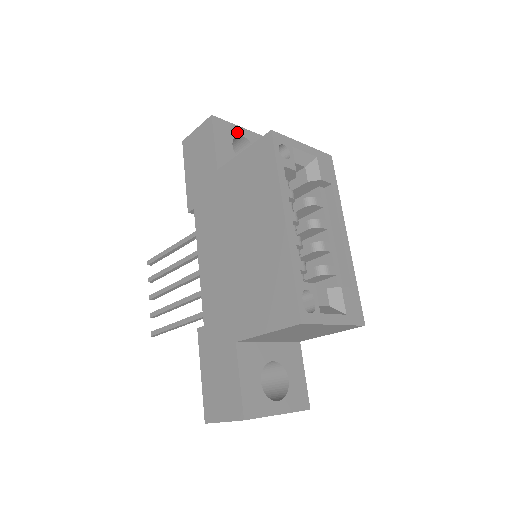
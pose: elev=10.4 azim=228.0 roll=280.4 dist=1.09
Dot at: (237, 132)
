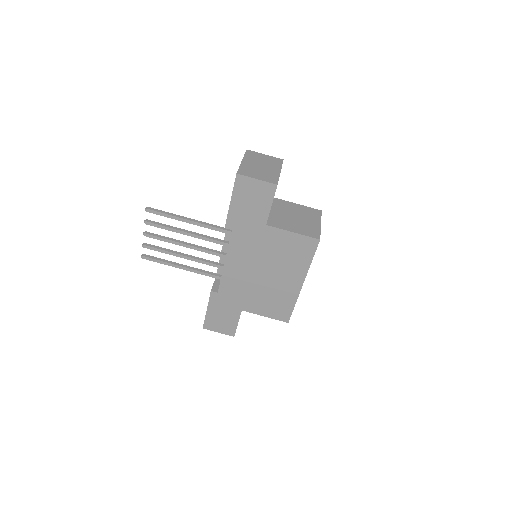
Dot at: occluded
